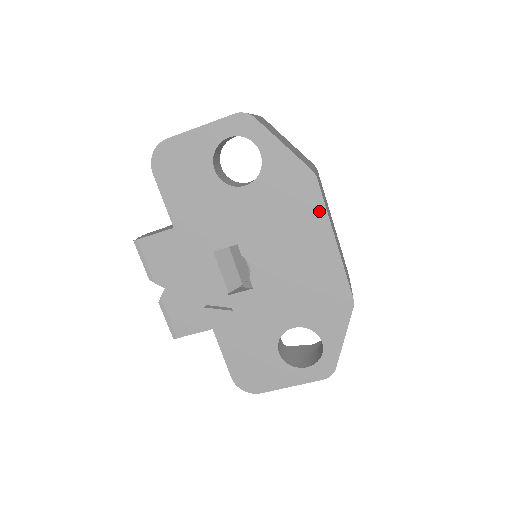
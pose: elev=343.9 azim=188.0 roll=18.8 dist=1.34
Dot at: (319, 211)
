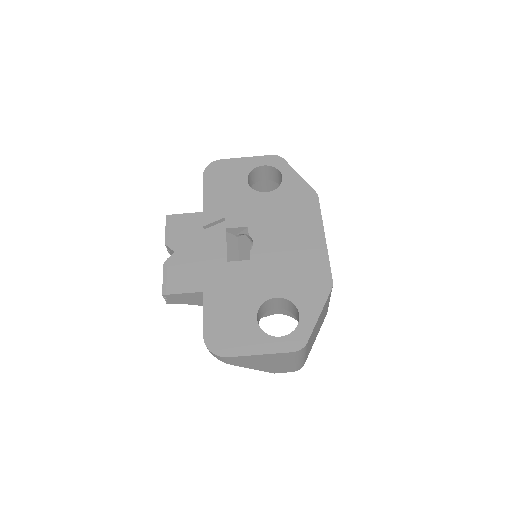
Dot at: (316, 216)
